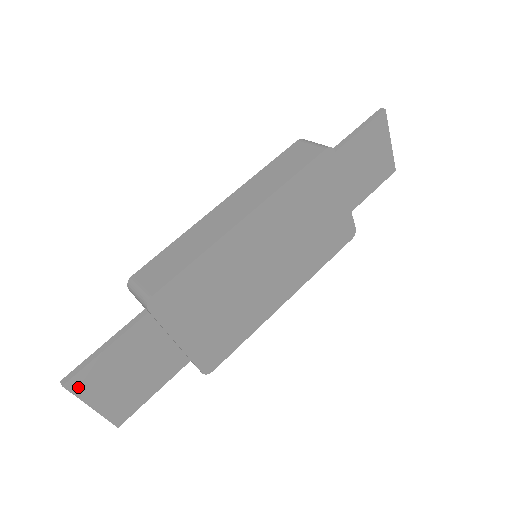
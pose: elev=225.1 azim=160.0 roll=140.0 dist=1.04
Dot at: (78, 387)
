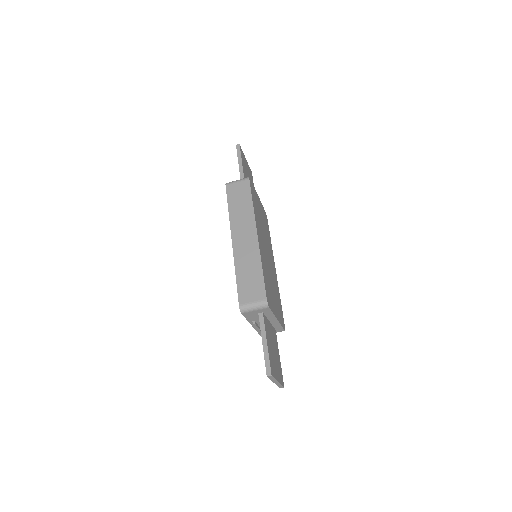
Dot at: (273, 372)
